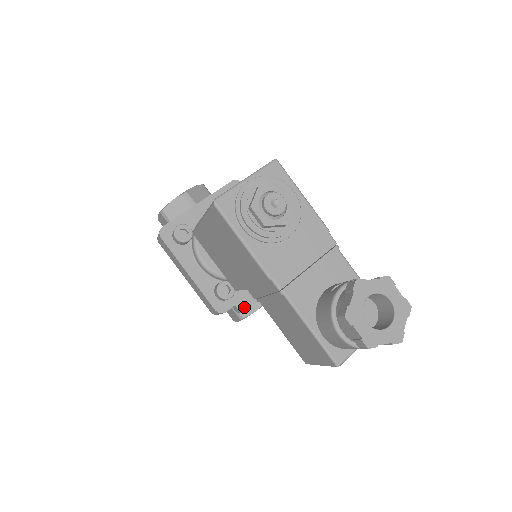
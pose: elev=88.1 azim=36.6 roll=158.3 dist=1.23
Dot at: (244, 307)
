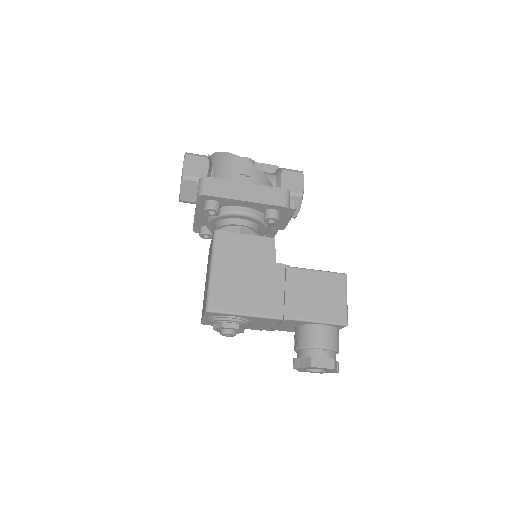
Dot at: (282, 228)
